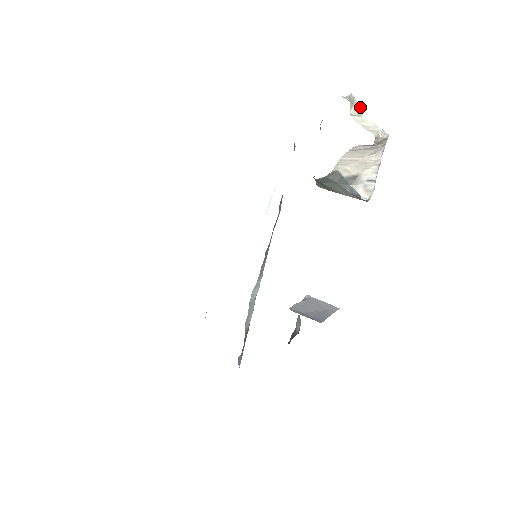
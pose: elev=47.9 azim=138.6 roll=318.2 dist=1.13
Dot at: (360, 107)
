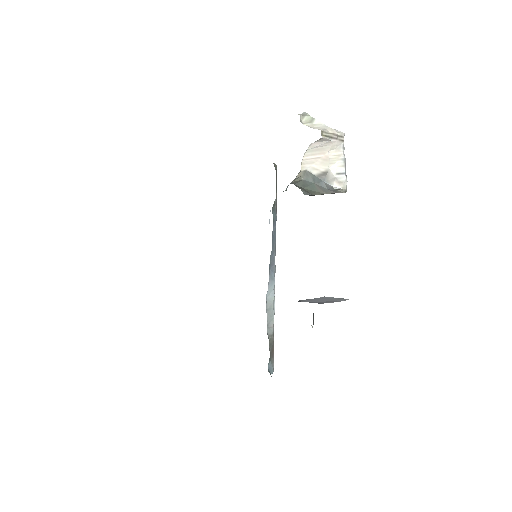
Dot at: (311, 117)
